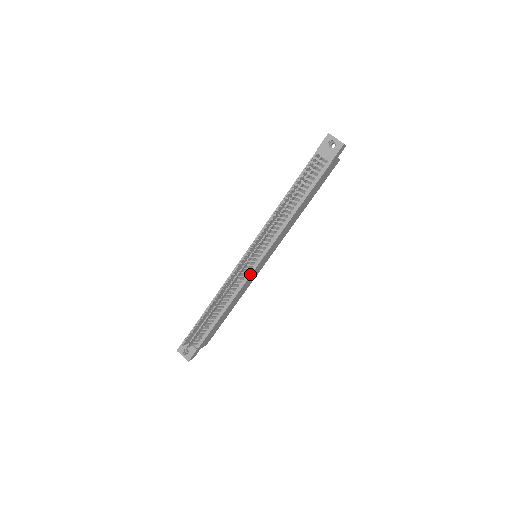
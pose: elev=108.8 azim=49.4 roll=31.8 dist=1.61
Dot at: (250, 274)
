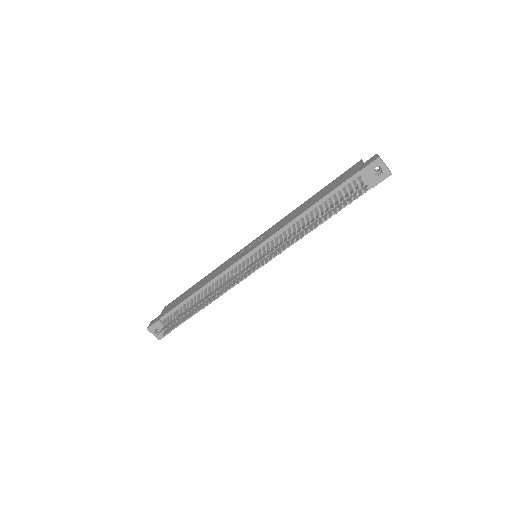
Dot at: (247, 275)
